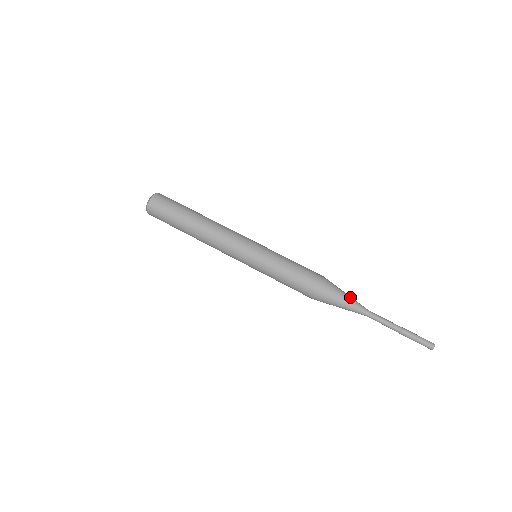
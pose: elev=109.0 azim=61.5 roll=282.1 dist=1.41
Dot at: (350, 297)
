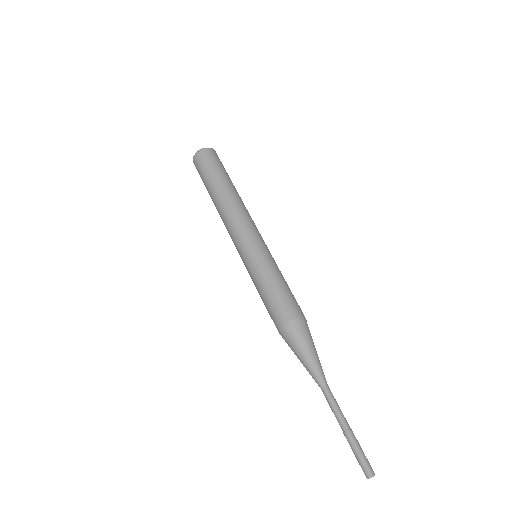
Dot at: (317, 355)
